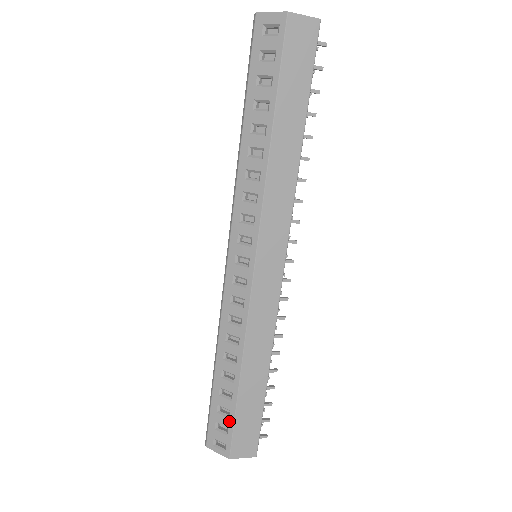
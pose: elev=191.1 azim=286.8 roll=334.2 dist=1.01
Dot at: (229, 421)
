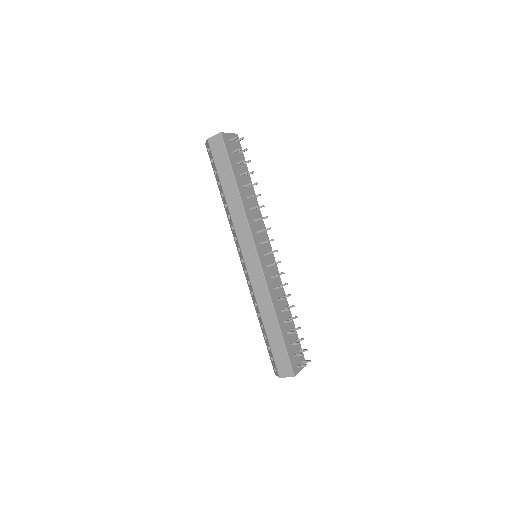
Dot at: (271, 354)
